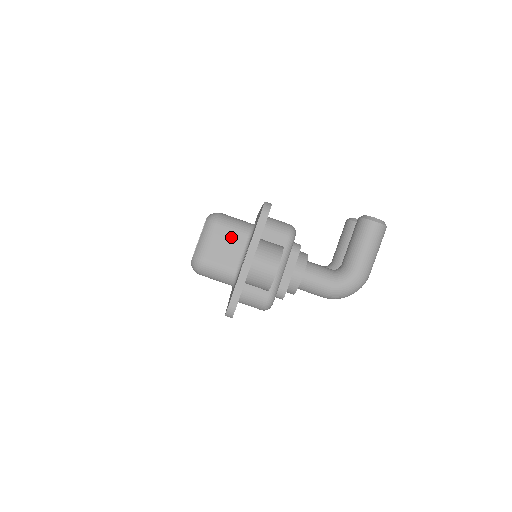
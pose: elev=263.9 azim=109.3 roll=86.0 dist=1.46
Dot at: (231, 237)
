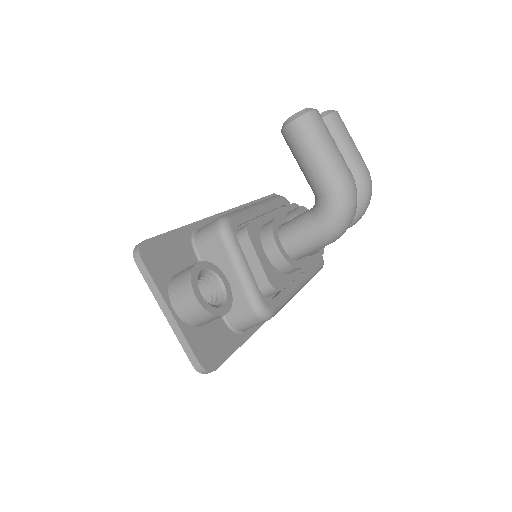
Dot at: occluded
